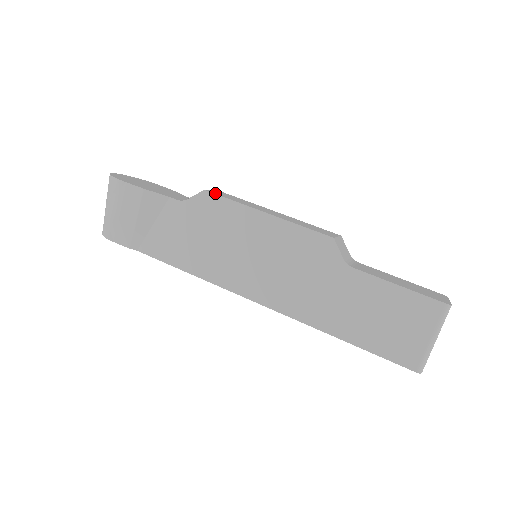
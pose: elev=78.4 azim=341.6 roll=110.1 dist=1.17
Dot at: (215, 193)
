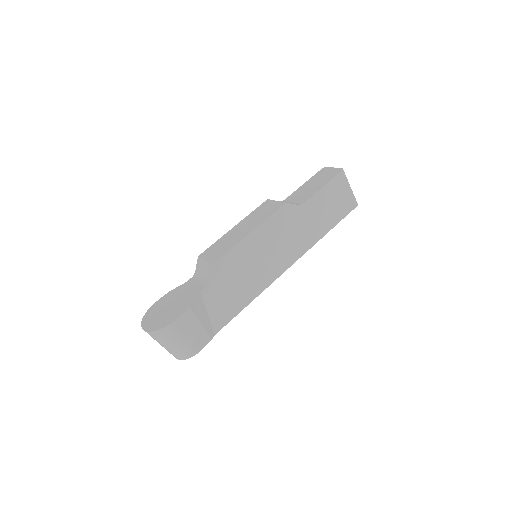
Dot at: (217, 258)
